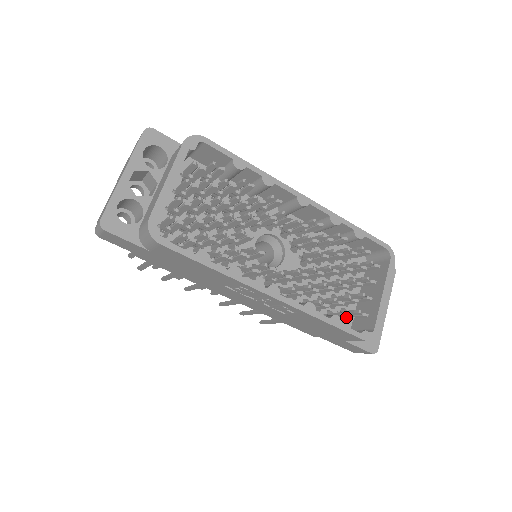
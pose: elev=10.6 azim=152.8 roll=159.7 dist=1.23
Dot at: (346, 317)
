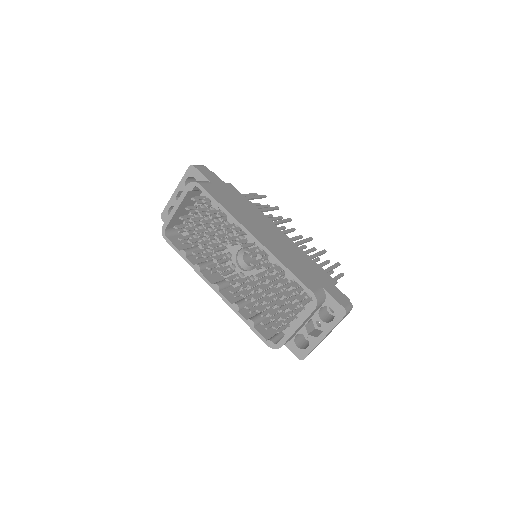
Dot at: (266, 325)
